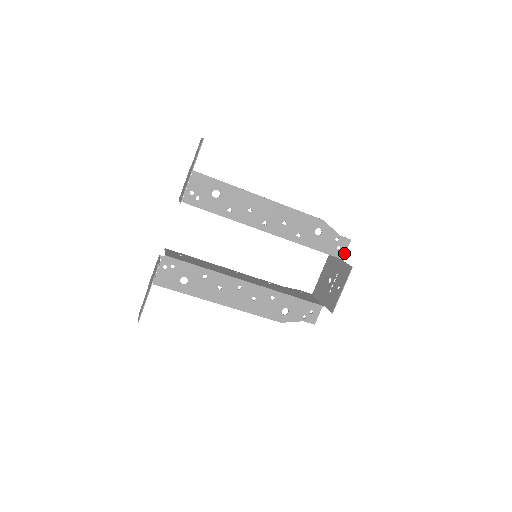
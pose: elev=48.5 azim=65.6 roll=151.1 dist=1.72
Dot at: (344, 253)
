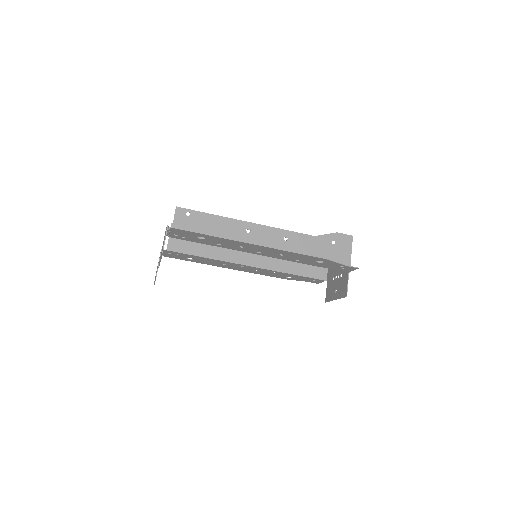
Dot at: (350, 271)
